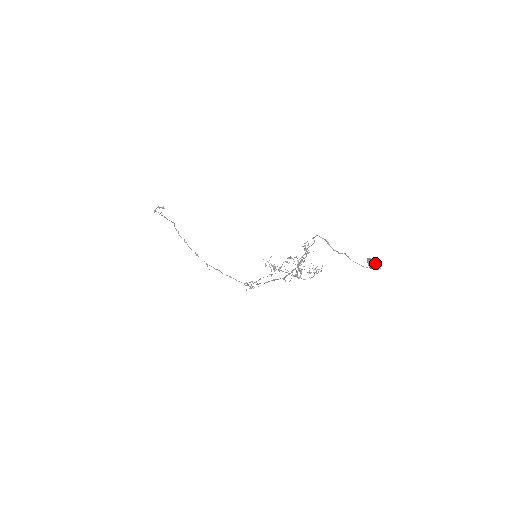
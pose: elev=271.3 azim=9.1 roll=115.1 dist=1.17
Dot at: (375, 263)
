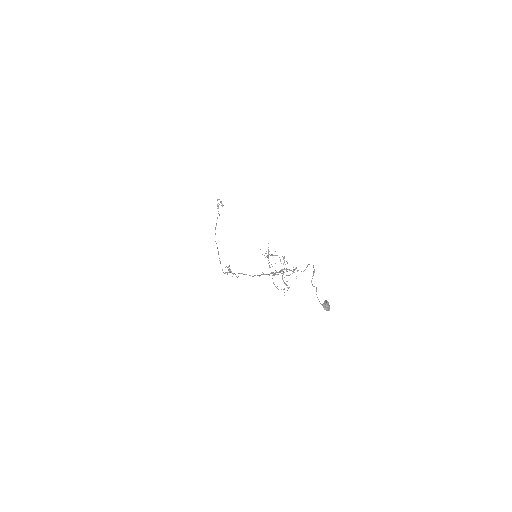
Dot at: (329, 305)
